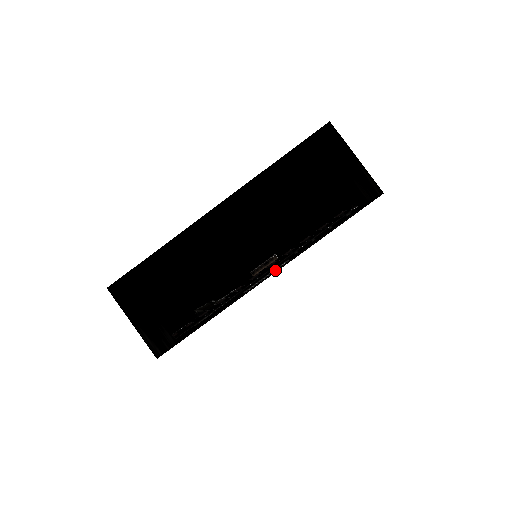
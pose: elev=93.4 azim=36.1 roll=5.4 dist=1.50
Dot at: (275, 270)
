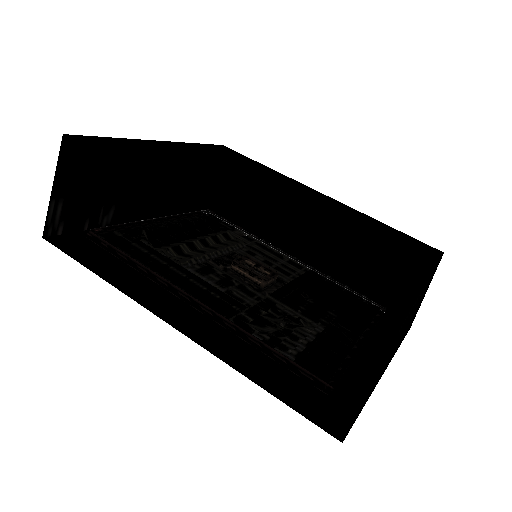
Dot at: occluded
